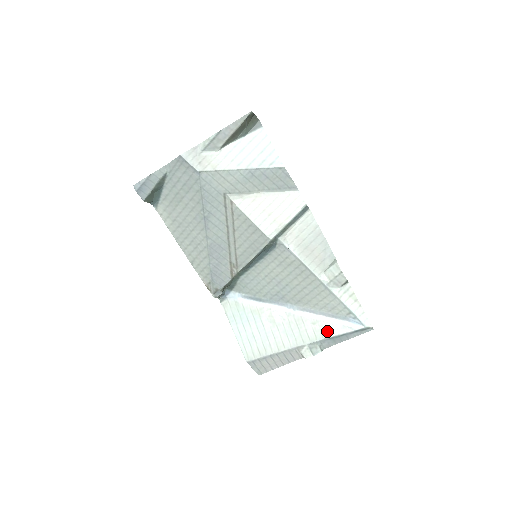
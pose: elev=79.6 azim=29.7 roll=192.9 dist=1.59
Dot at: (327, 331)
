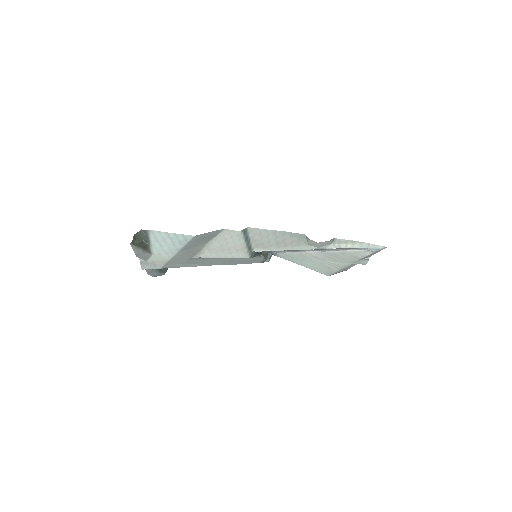
Dot at: (357, 256)
